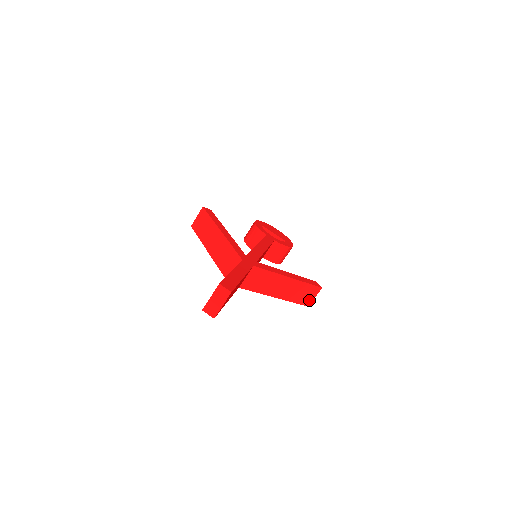
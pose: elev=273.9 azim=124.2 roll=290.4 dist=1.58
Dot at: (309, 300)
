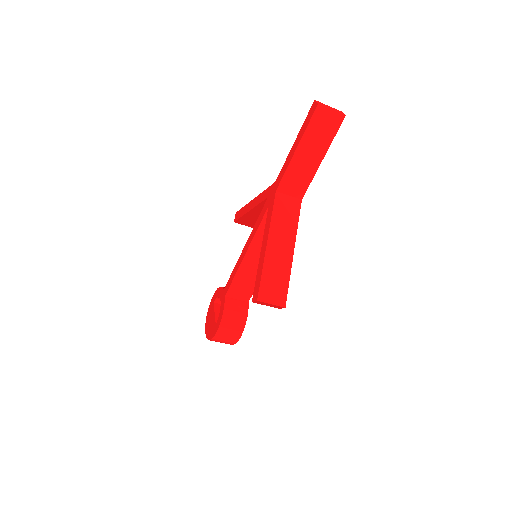
Dot at: (266, 297)
